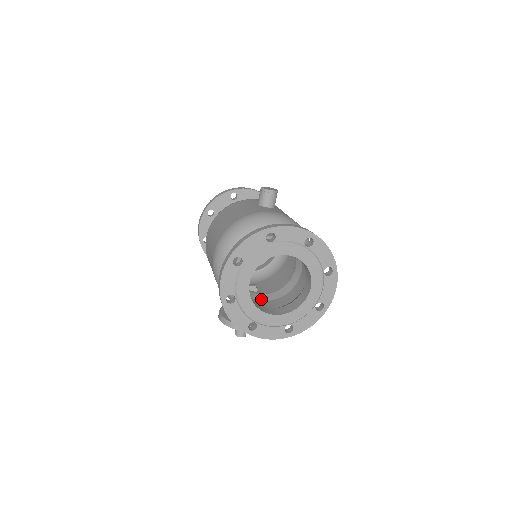
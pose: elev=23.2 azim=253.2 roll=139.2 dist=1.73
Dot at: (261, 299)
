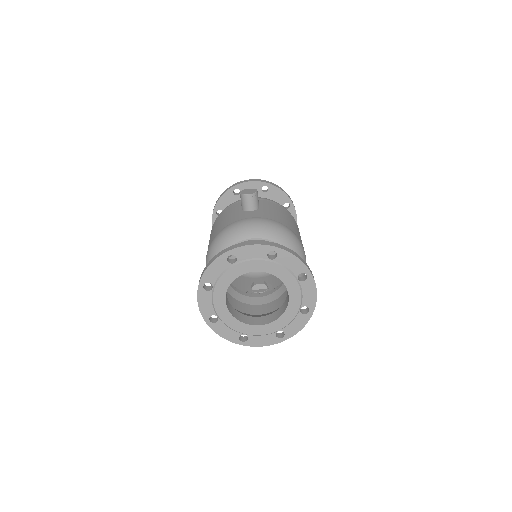
Dot at: (260, 303)
